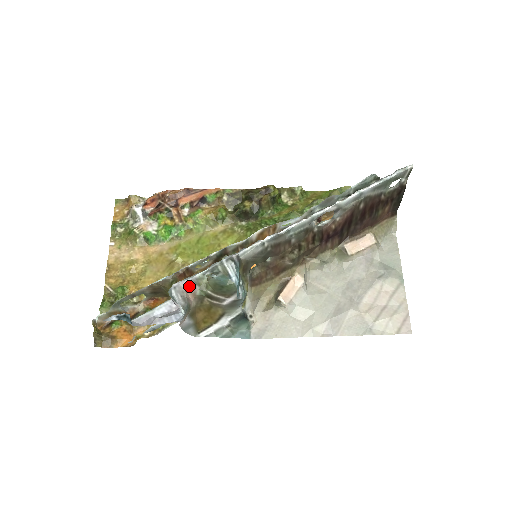
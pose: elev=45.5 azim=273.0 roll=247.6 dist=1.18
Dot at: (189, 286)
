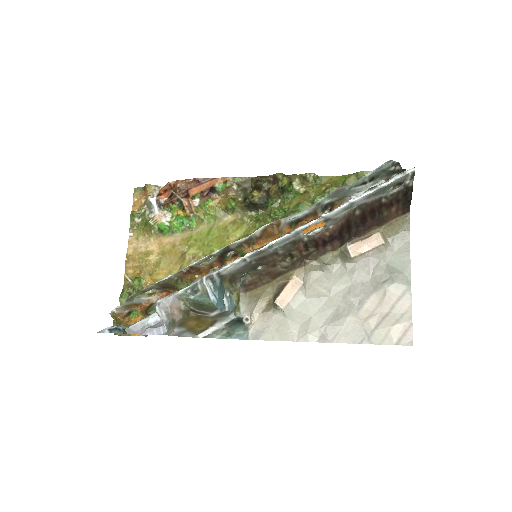
Dot at: (173, 302)
